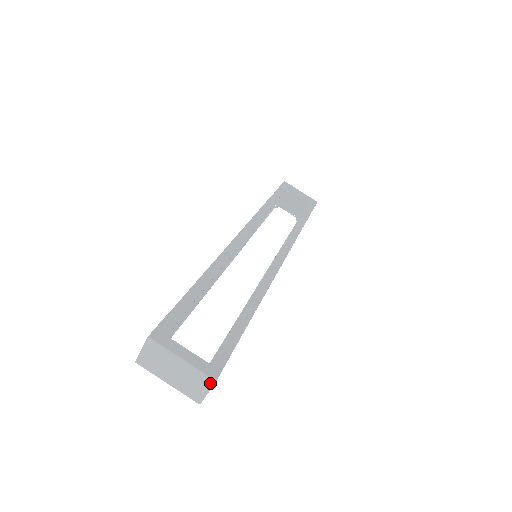
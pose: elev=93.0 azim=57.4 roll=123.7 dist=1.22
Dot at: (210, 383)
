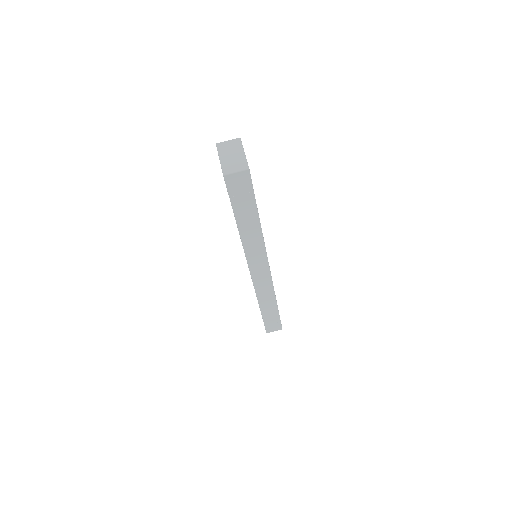
Dot at: (245, 168)
